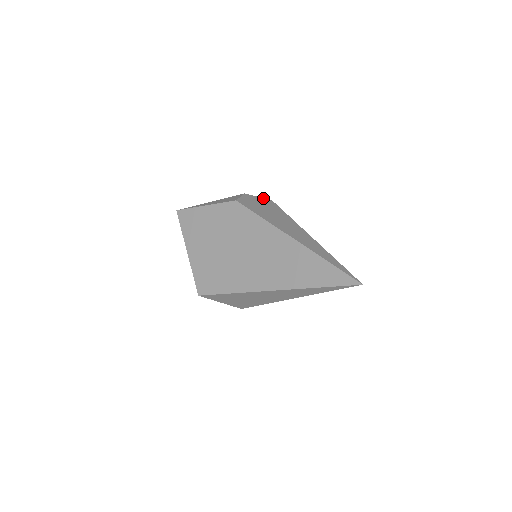
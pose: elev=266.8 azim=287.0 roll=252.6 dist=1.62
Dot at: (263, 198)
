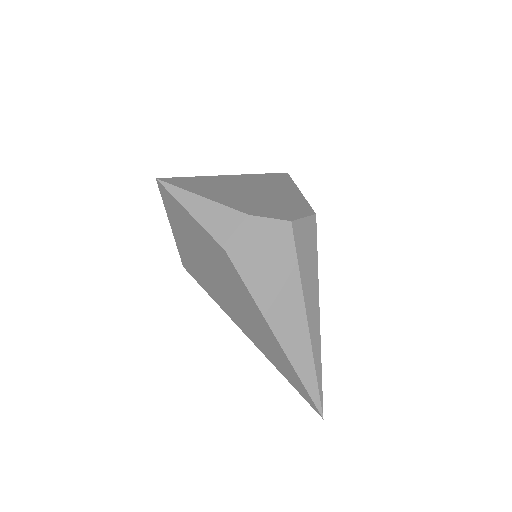
Dot at: (277, 221)
